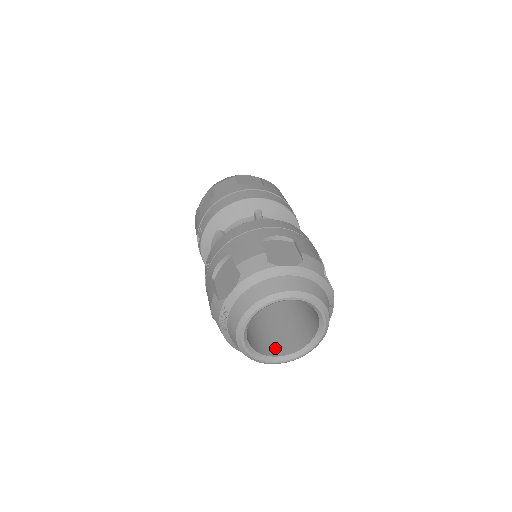
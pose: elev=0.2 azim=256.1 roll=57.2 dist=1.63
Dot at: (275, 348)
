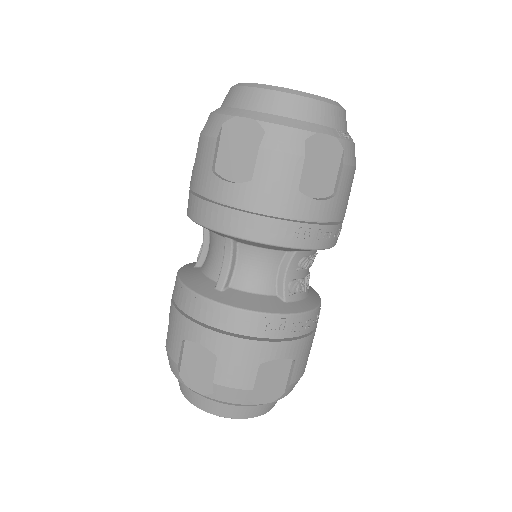
Dot at: occluded
